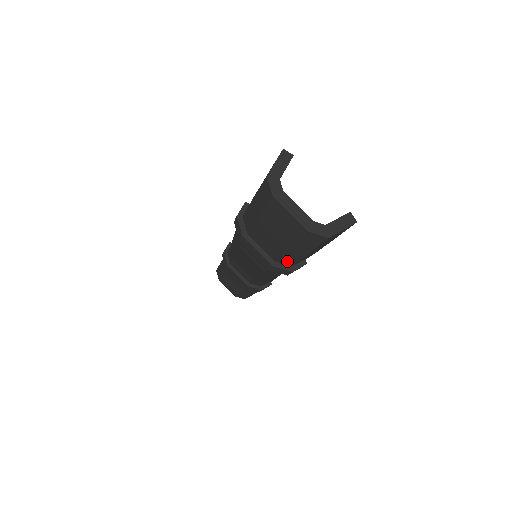
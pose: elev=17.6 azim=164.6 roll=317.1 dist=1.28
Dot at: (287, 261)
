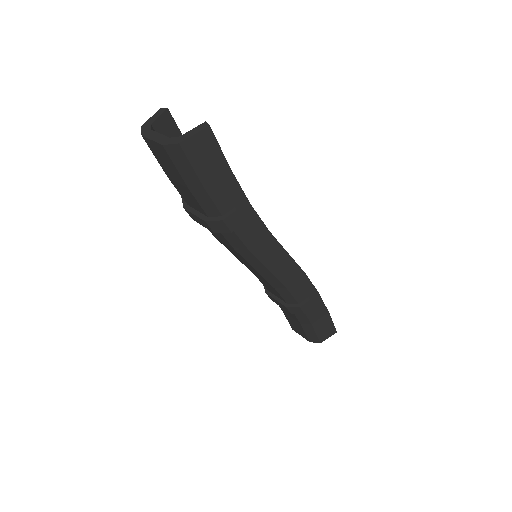
Dot at: (211, 209)
